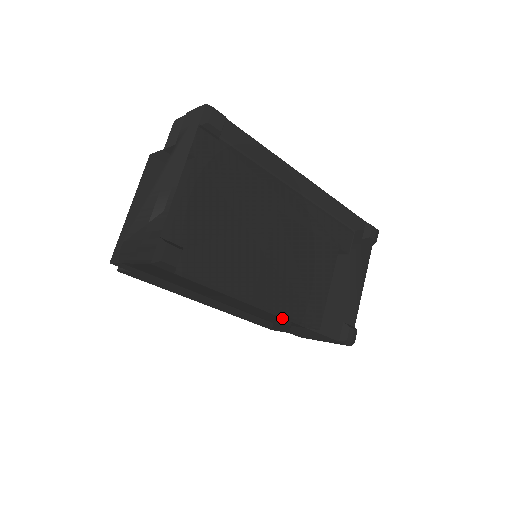
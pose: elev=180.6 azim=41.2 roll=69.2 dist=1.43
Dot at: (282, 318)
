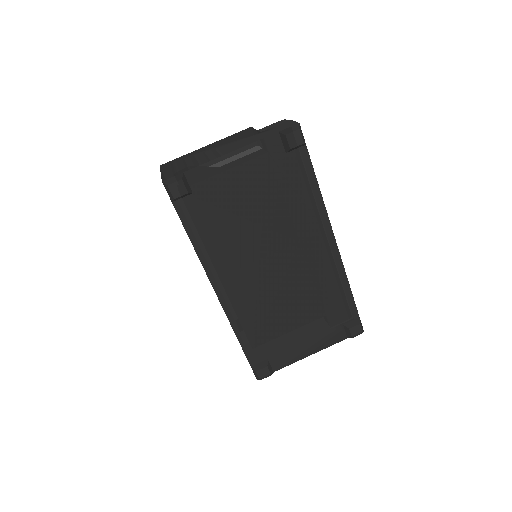
Dot at: (222, 305)
